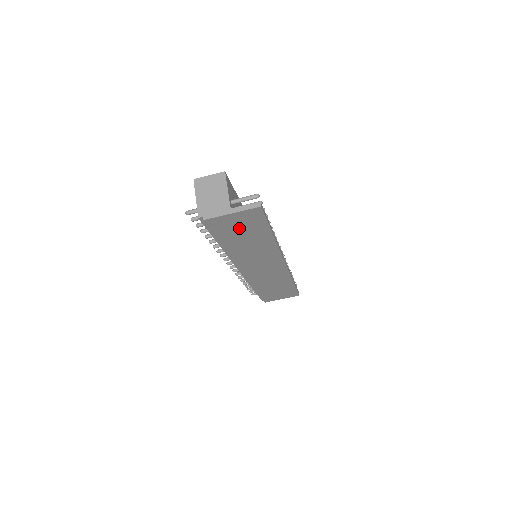
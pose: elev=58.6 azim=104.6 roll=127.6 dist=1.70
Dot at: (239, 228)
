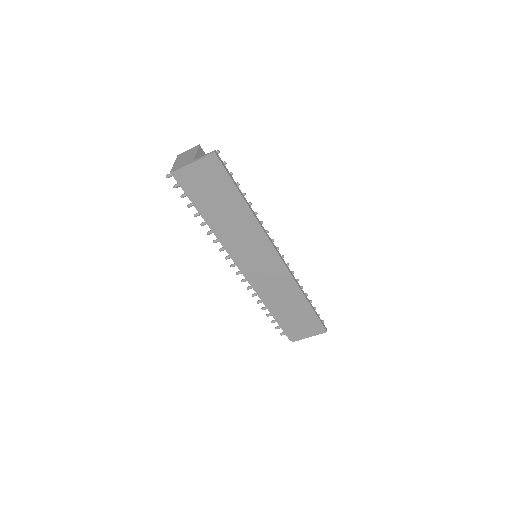
Dot at: (208, 187)
